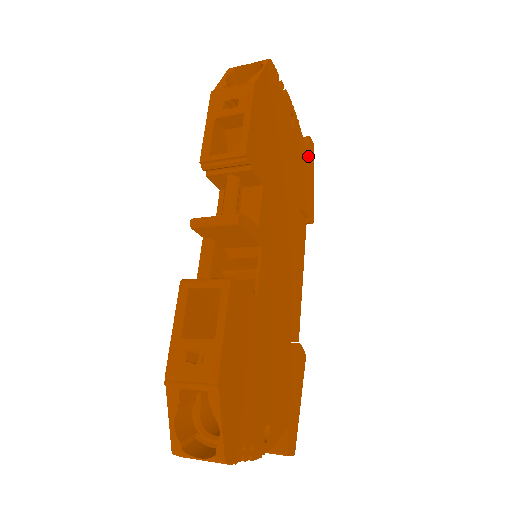
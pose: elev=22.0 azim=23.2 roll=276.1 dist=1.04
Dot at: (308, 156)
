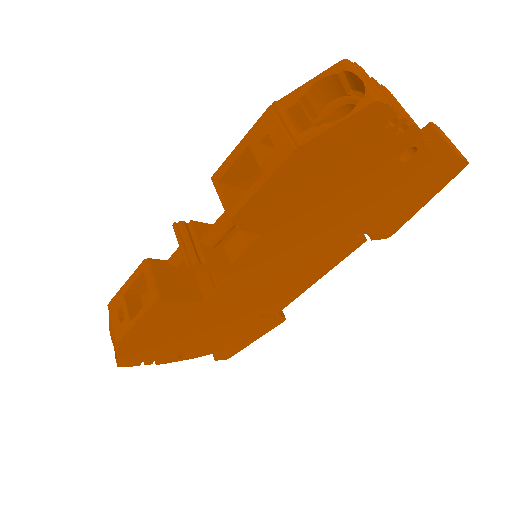
Dot at: (432, 180)
